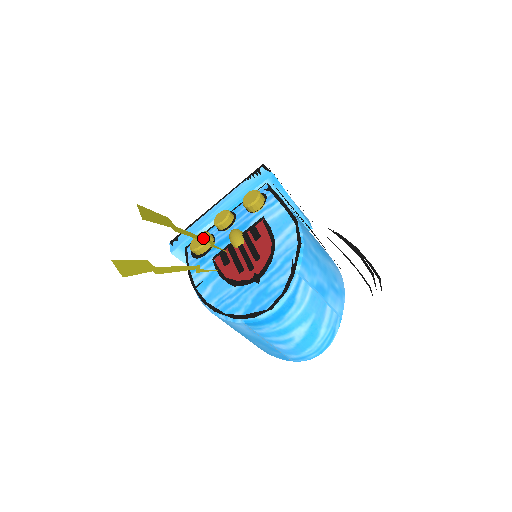
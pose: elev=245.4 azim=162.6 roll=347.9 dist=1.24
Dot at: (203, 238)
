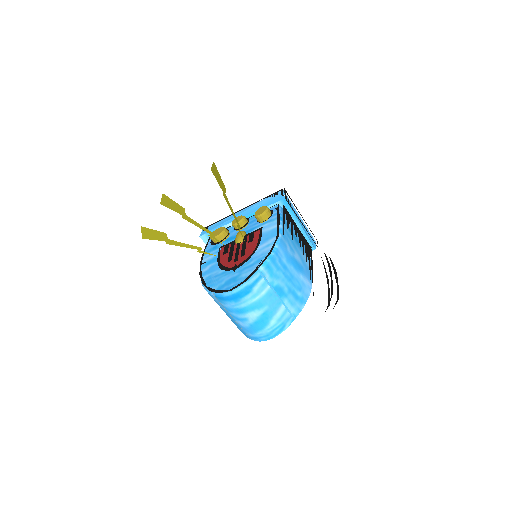
Dot at: (206, 229)
